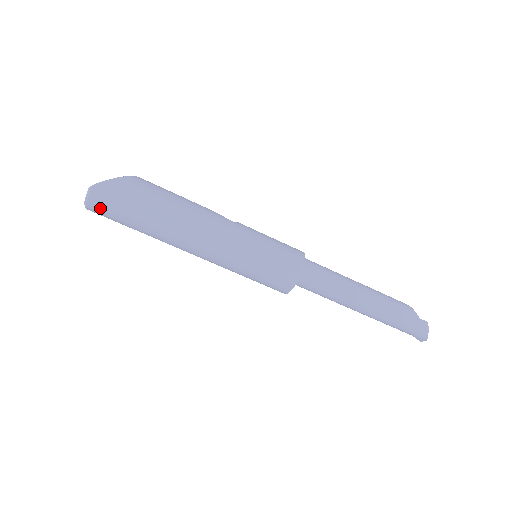
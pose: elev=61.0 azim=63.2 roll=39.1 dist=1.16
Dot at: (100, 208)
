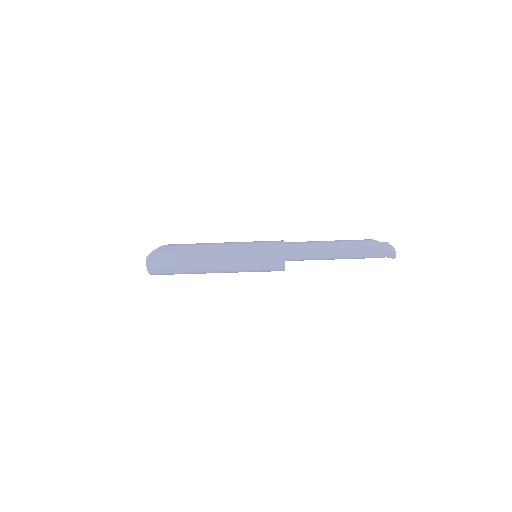
Dot at: (156, 268)
